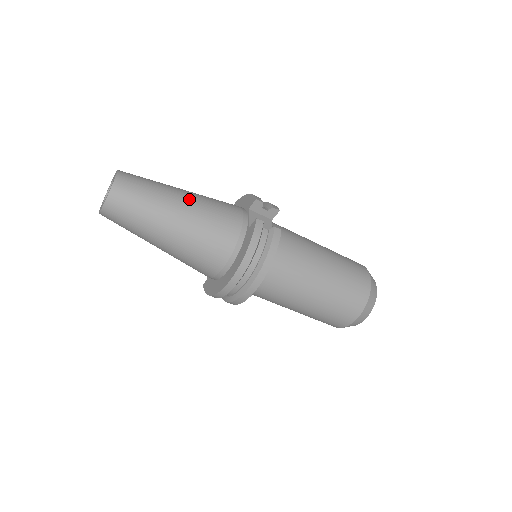
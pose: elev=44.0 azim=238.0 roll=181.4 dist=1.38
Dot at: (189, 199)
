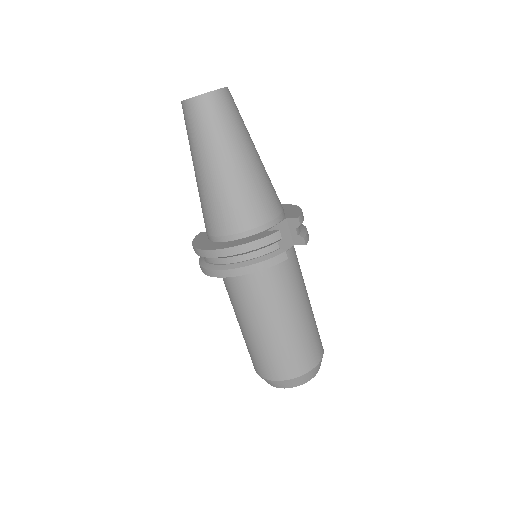
Dot at: (251, 163)
